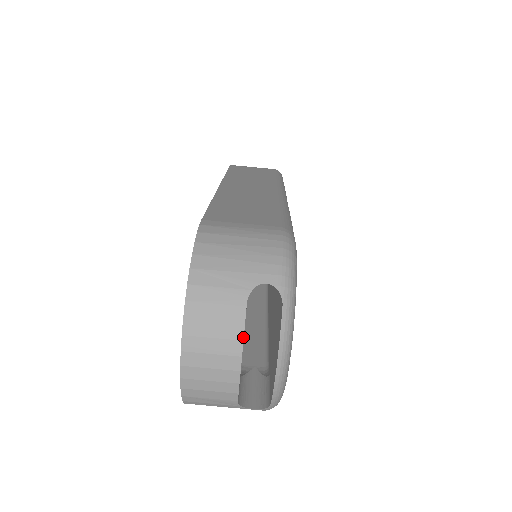
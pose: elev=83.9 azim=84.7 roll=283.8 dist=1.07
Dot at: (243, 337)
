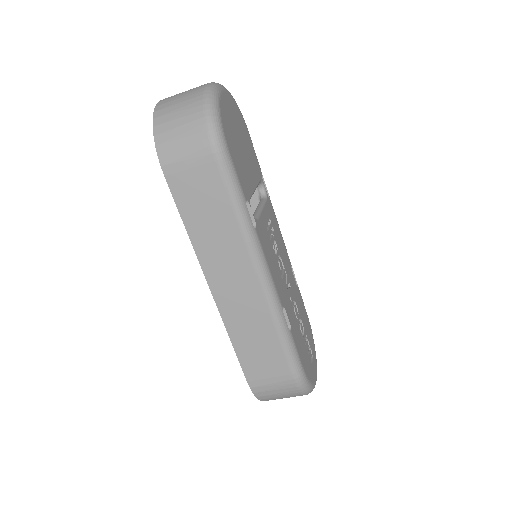
Dot at: occluded
